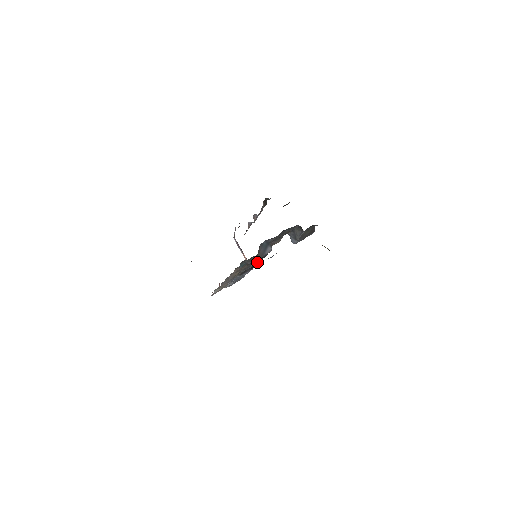
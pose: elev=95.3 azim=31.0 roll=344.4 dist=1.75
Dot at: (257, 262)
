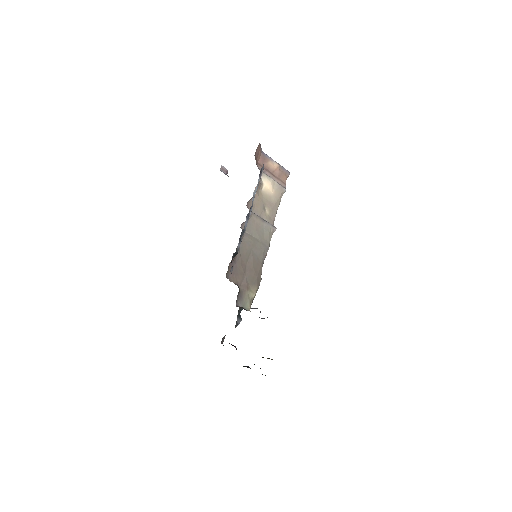
Dot at: occluded
